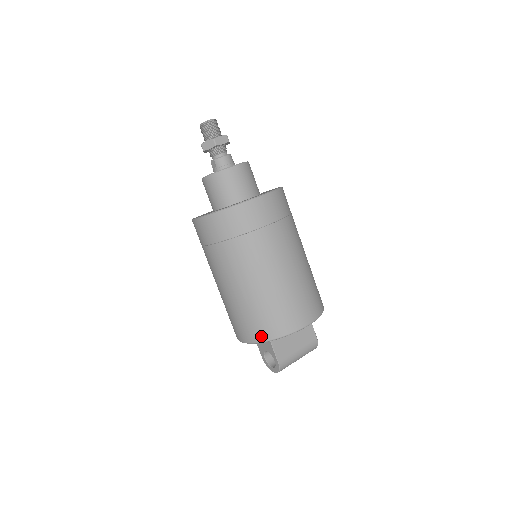
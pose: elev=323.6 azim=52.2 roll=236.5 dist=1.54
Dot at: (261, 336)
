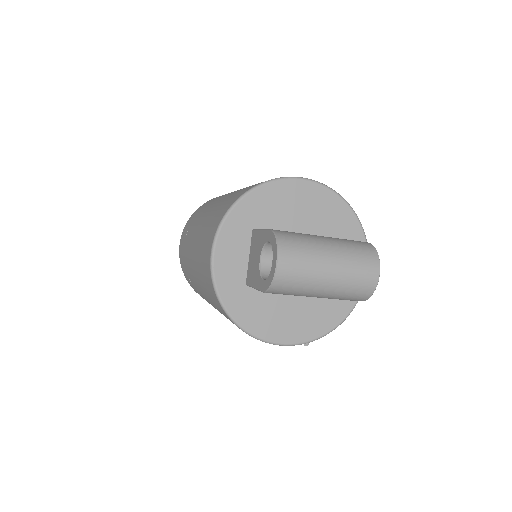
Dot at: (228, 206)
